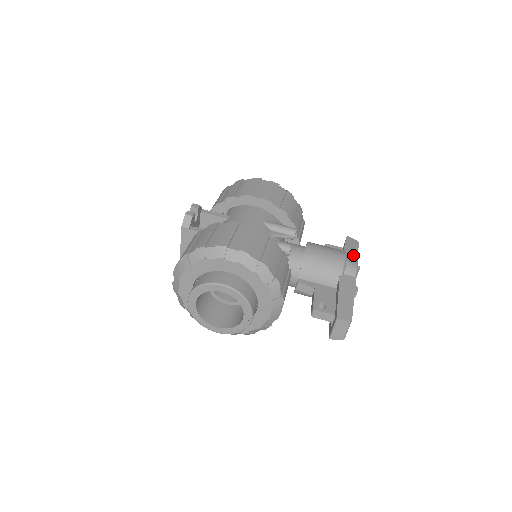
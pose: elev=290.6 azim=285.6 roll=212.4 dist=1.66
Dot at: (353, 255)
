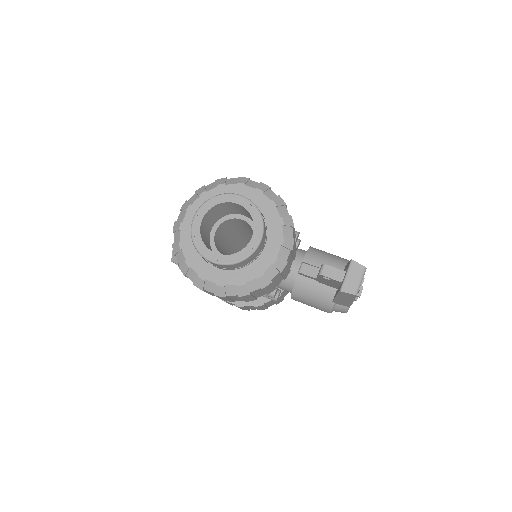
Dot at: occluded
